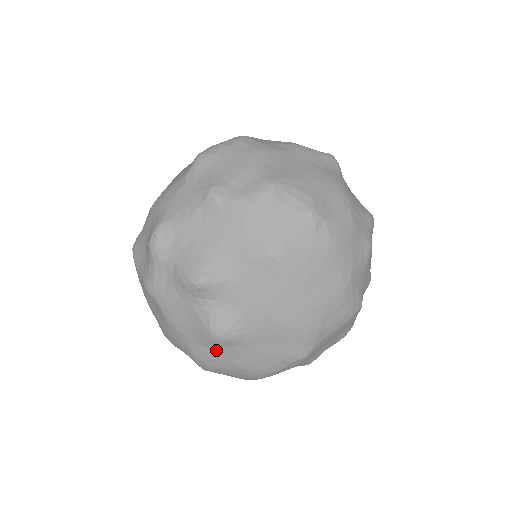
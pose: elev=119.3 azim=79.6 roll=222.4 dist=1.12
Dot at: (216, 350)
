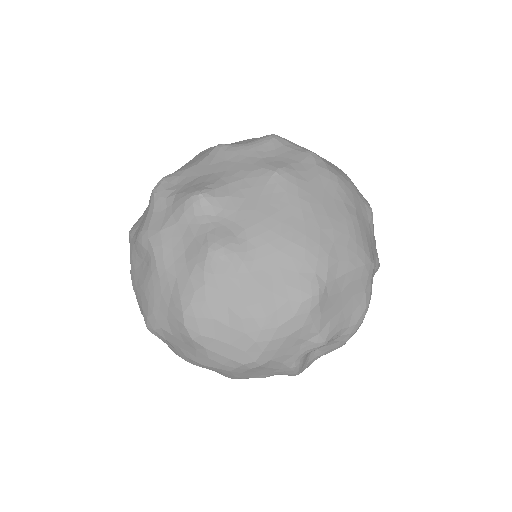
Dot at: (211, 282)
